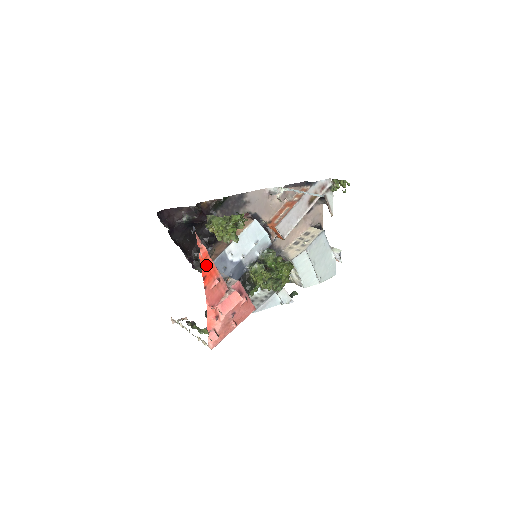
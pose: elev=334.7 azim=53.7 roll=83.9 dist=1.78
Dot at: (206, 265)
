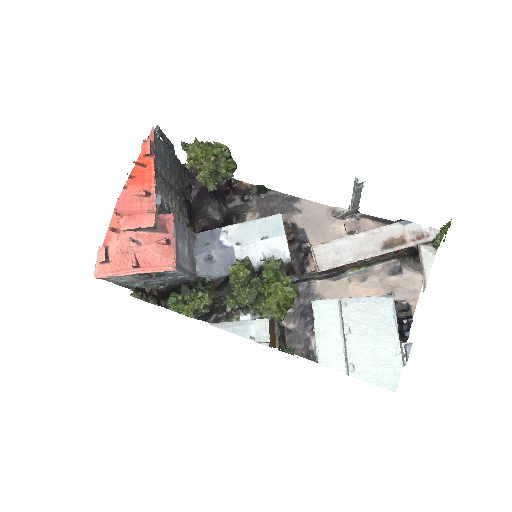
Dot at: (143, 167)
